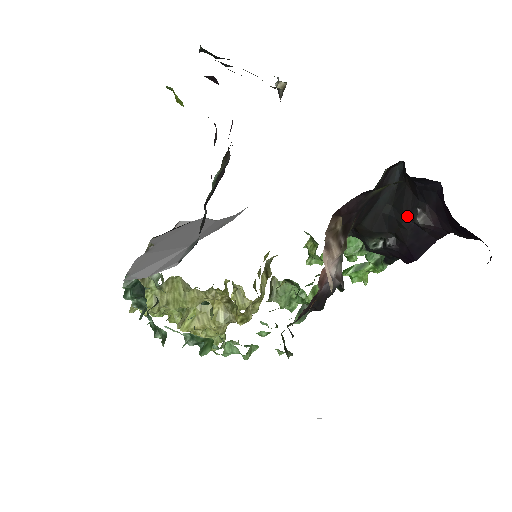
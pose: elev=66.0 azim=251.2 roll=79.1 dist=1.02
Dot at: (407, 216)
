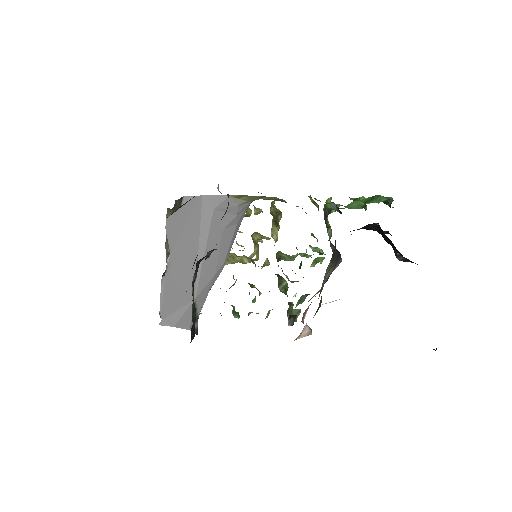
Dot at: occluded
